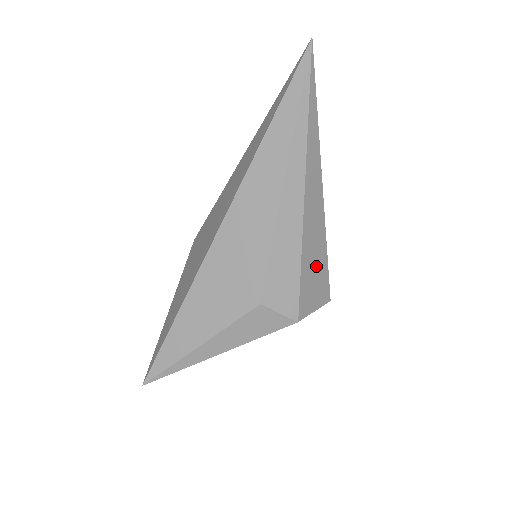
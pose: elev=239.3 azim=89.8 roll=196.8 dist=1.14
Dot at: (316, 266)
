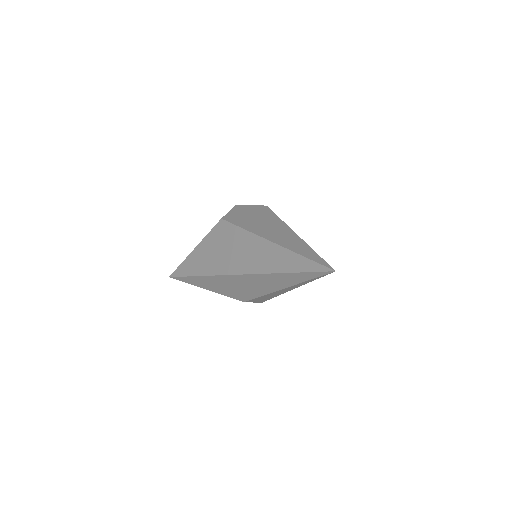
Dot at: occluded
